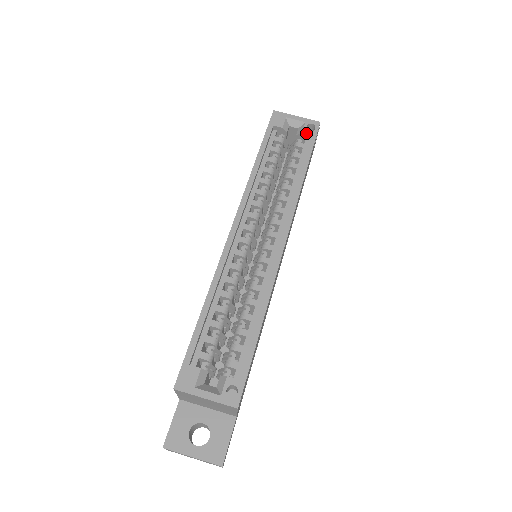
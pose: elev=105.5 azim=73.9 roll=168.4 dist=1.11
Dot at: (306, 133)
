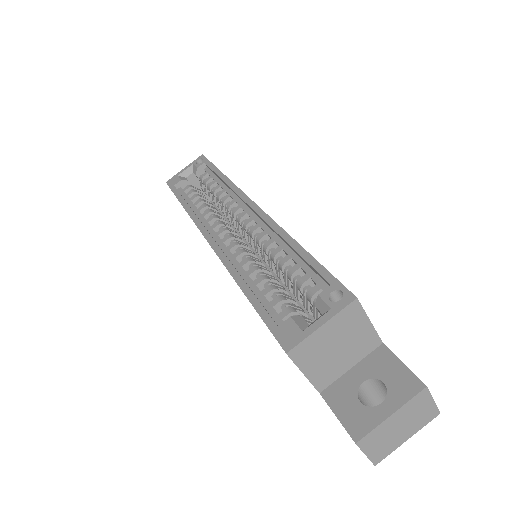
Dot at: (200, 165)
